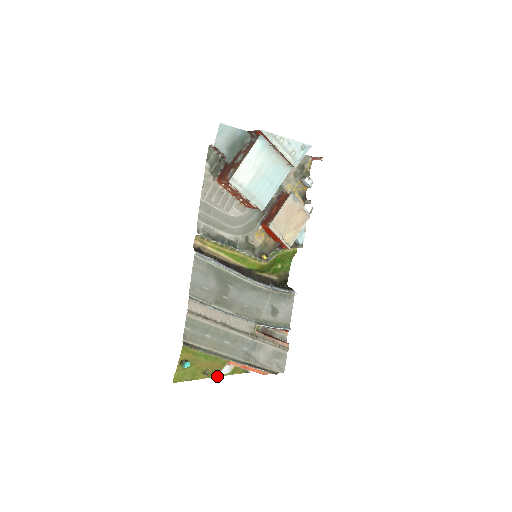
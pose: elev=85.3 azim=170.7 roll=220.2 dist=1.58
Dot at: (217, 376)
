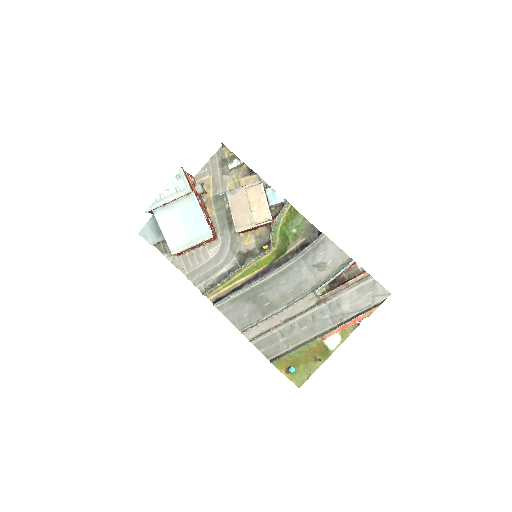
Dot at: (332, 352)
